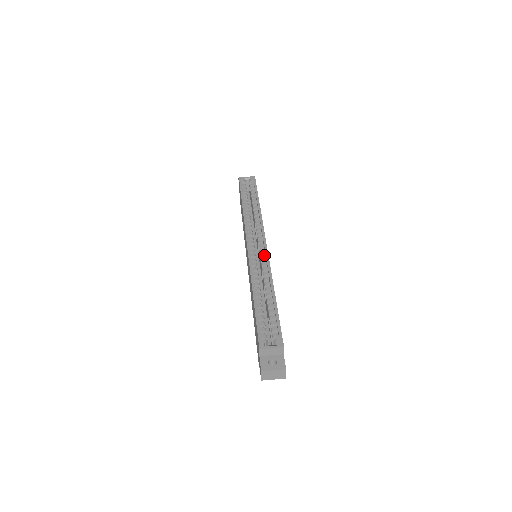
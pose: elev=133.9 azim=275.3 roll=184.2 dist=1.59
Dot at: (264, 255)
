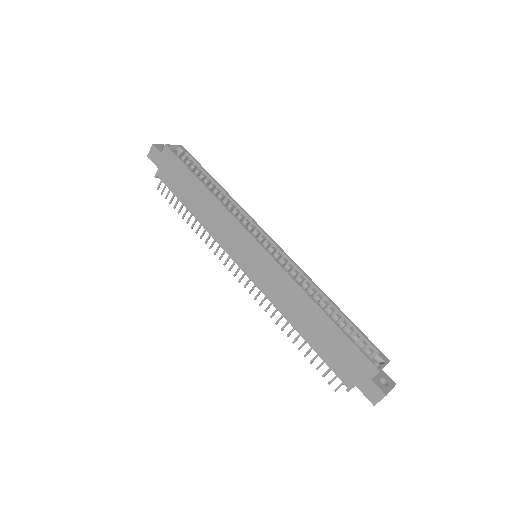
Dot at: (281, 255)
